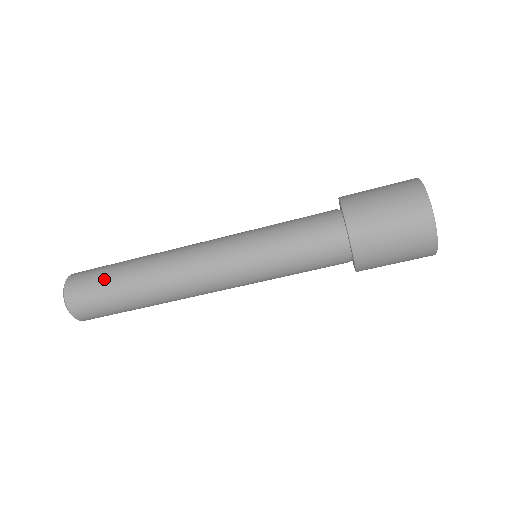
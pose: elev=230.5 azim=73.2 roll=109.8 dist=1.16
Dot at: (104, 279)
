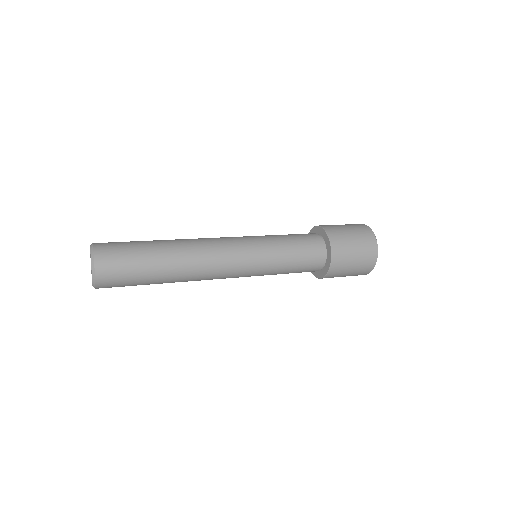
Dot at: (137, 254)
